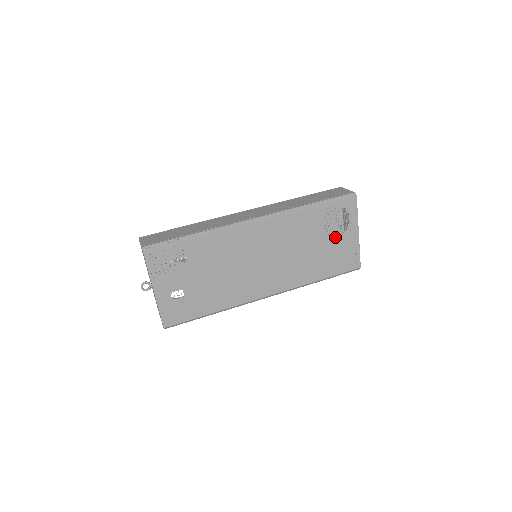
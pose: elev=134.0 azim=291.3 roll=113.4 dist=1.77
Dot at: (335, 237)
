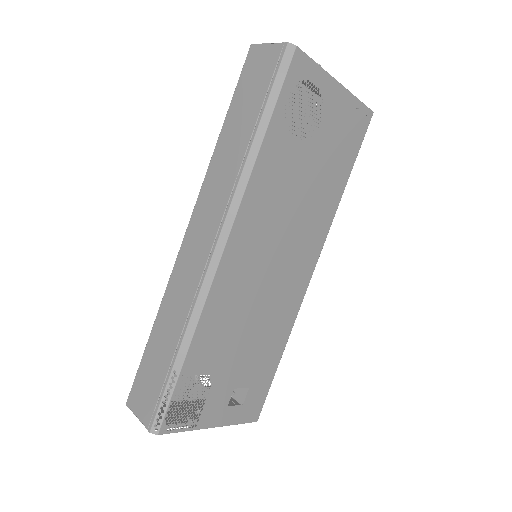
Dot at: (319, 128)
